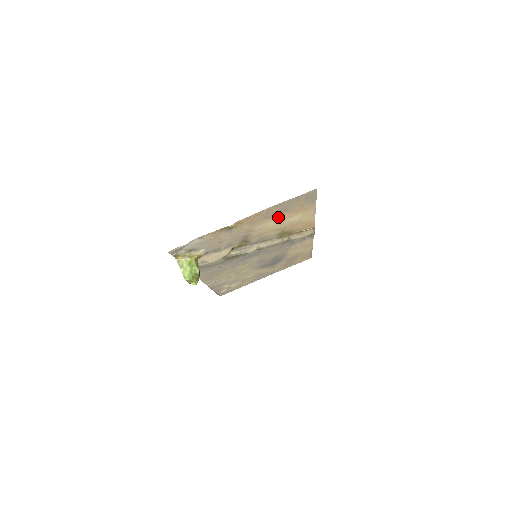
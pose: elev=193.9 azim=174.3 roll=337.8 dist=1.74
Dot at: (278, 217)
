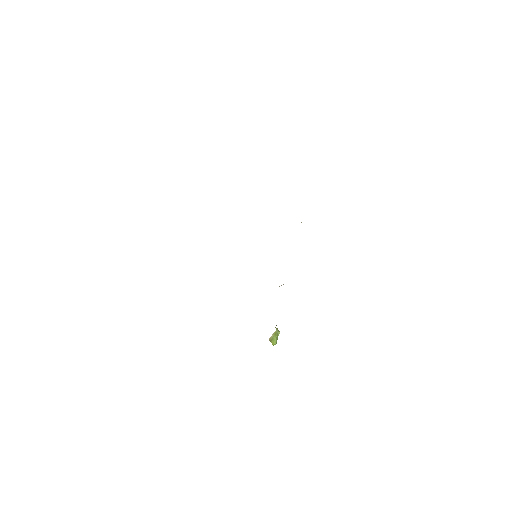
Dot at: occluded
